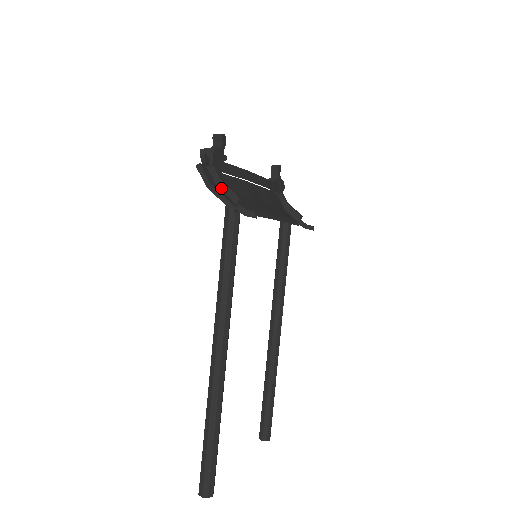
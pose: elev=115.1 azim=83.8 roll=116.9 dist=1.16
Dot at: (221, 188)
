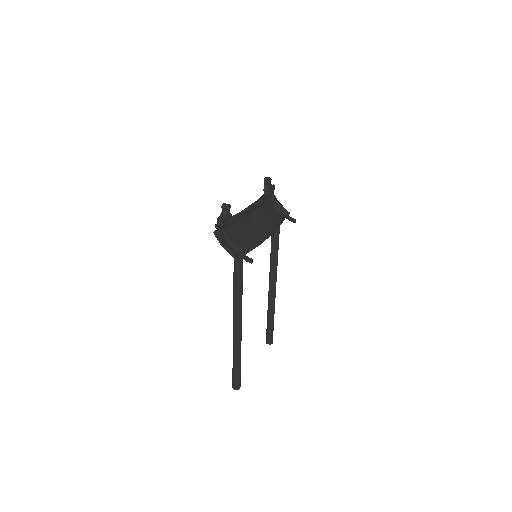
Dot at: (230, 244)
